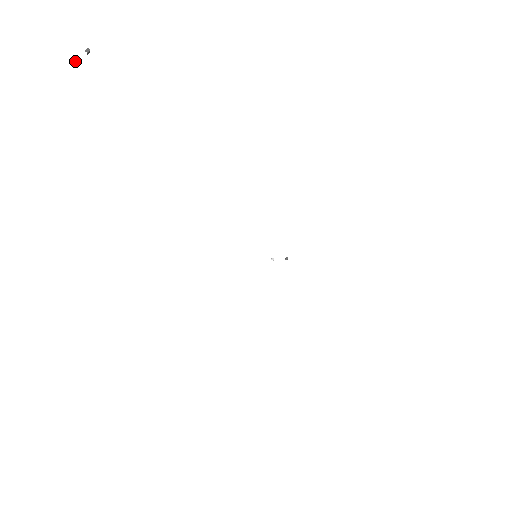
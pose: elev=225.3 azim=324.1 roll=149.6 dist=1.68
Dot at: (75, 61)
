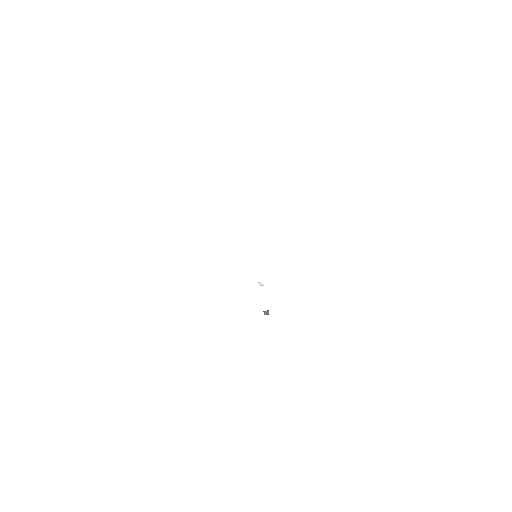
Dot at: out of frame
